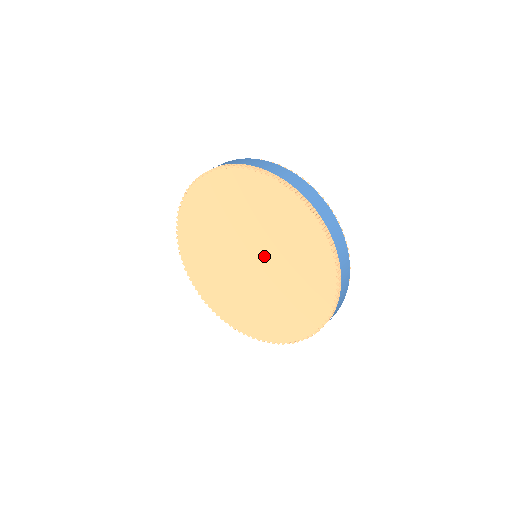
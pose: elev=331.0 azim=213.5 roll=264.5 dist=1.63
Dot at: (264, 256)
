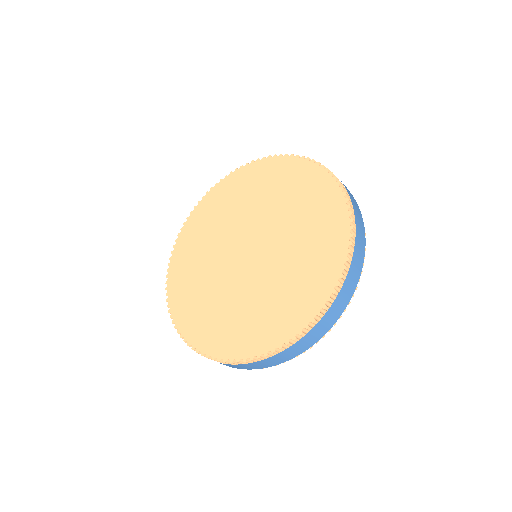
Dot at: (247, 229)
